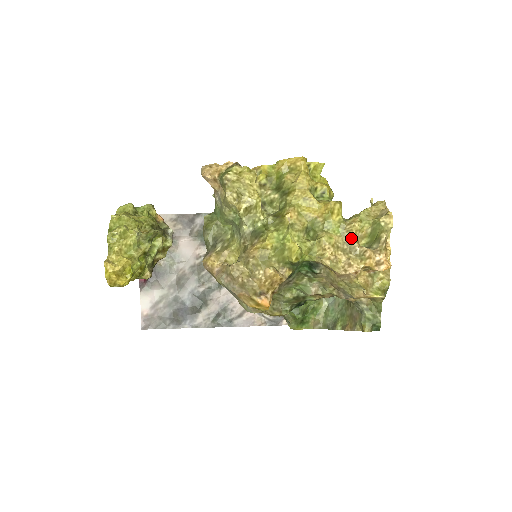
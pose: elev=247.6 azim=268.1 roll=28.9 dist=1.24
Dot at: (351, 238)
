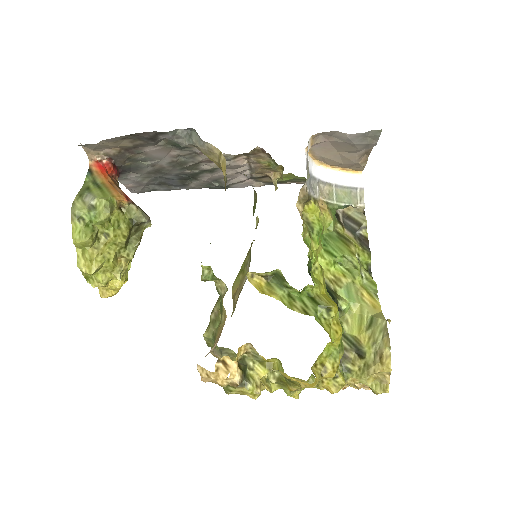
Dot at: occluded
